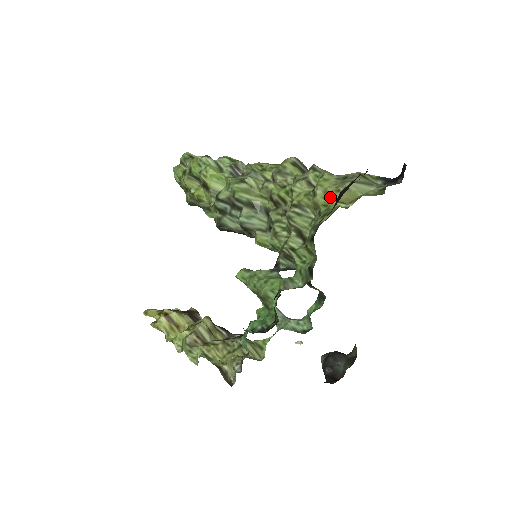
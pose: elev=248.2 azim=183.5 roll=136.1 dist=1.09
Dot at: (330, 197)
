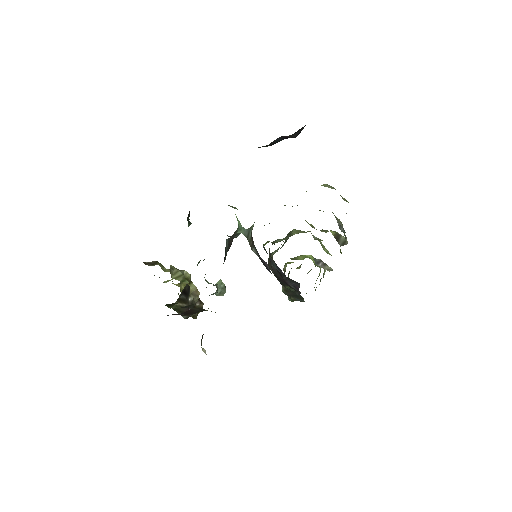
Dot at: occluded
